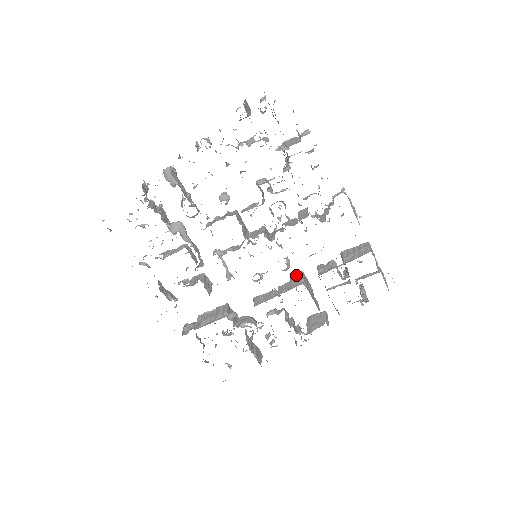
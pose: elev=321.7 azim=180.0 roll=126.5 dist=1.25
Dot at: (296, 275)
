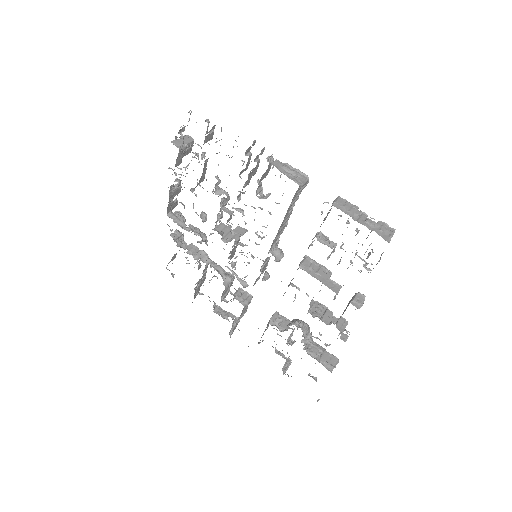
Dot at: occluded
